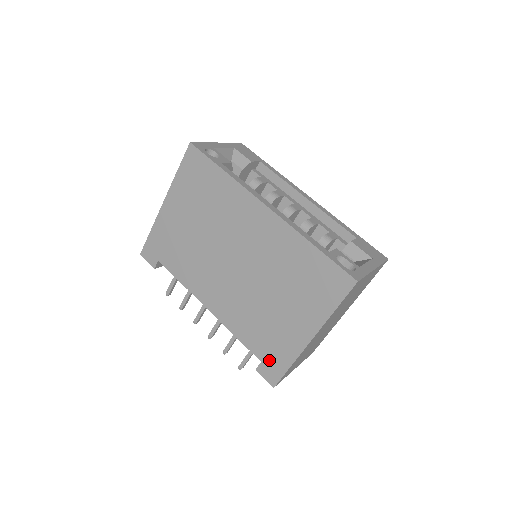
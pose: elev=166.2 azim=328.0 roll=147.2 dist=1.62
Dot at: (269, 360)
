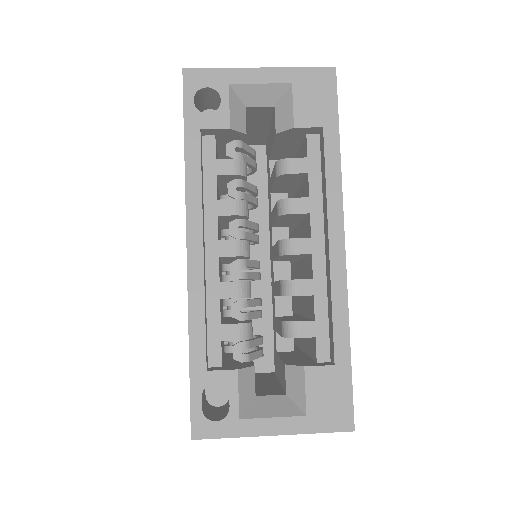
Dot at: occluded
